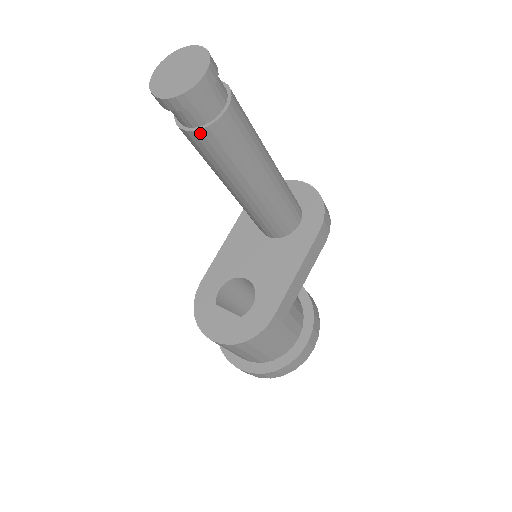
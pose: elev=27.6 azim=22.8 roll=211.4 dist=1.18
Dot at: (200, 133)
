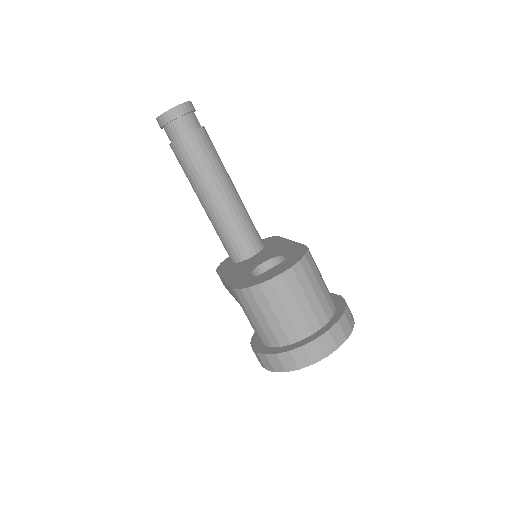
Dot at: (197, 132)
